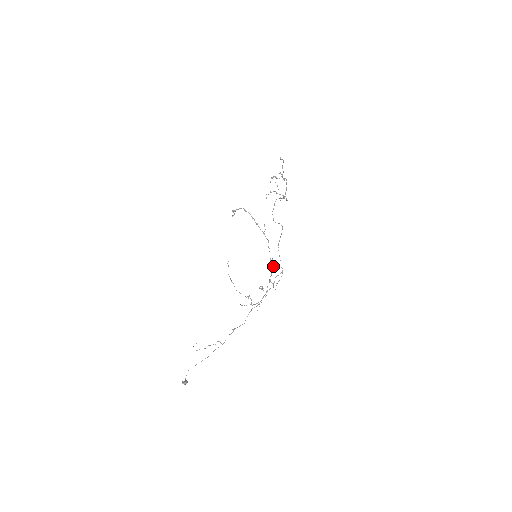
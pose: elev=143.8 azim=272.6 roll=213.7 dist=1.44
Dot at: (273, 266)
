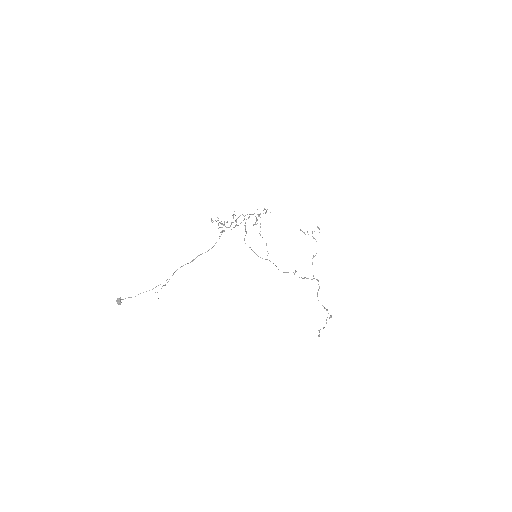
Dot at: (255, 223)
